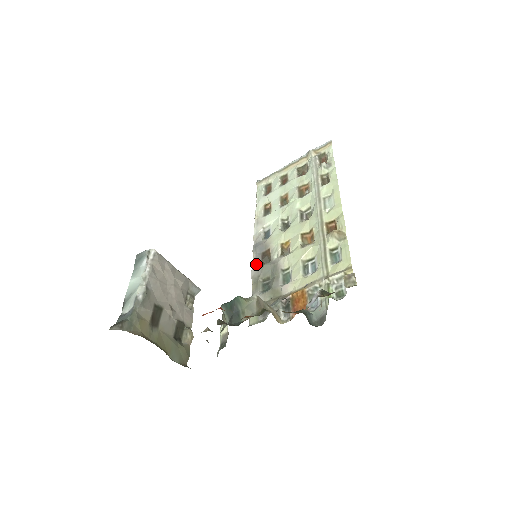
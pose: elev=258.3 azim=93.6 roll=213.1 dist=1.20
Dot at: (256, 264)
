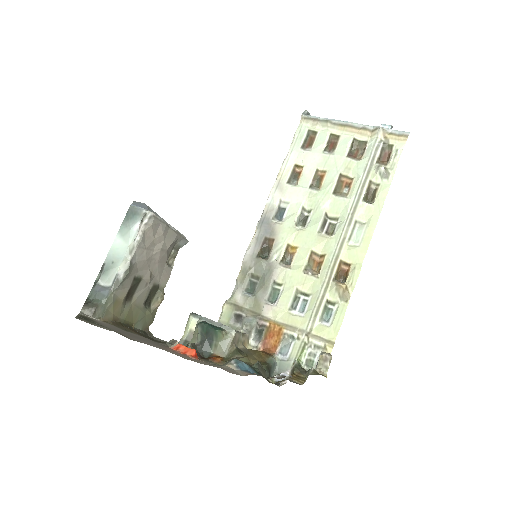
Dot at: (253, 249)
